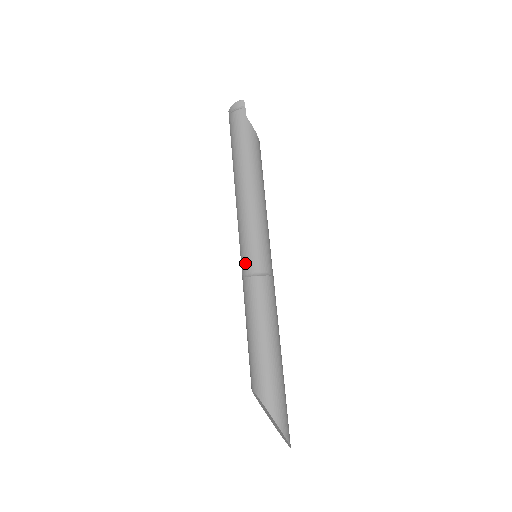
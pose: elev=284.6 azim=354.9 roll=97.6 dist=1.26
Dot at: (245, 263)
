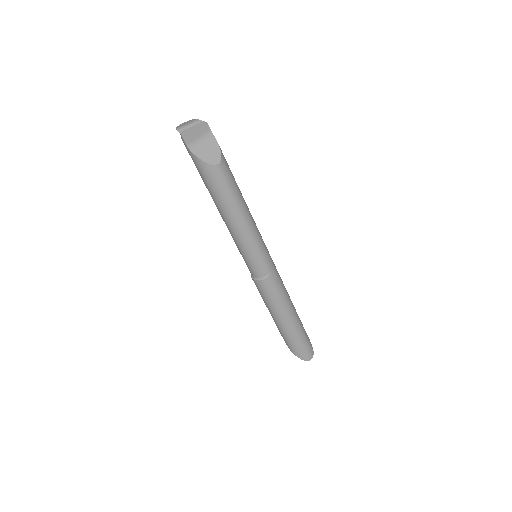
Dot at: occluded
